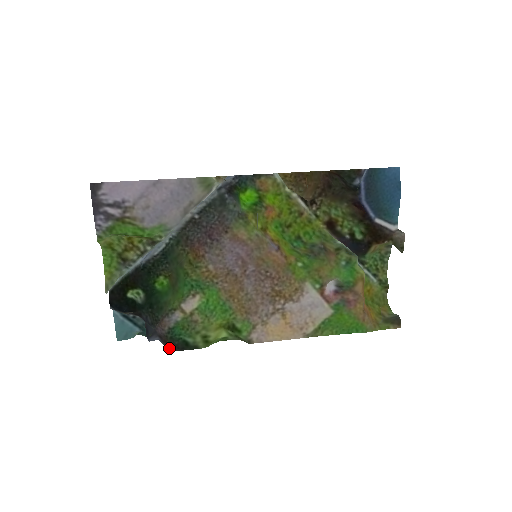
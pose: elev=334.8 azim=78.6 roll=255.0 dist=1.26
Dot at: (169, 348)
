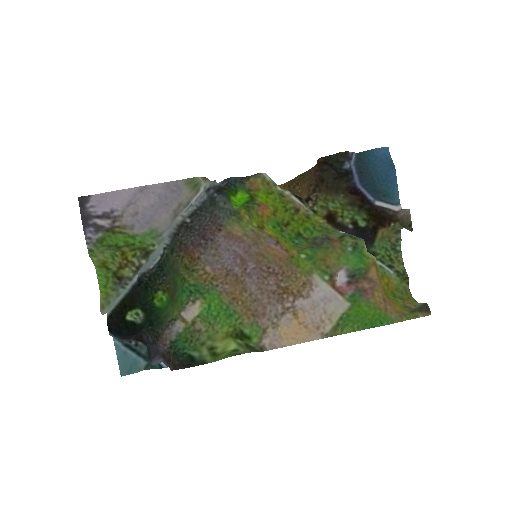
Dot at: (174, 367)
